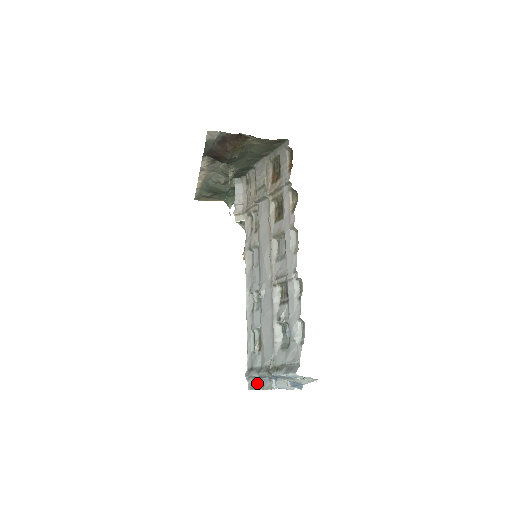
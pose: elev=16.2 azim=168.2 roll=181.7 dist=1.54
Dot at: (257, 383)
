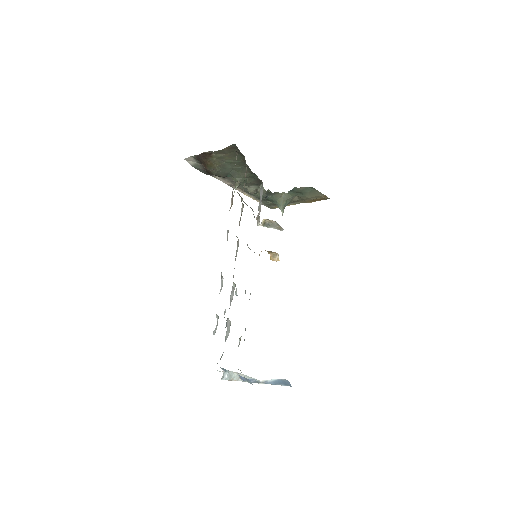
Dot at: occluded
